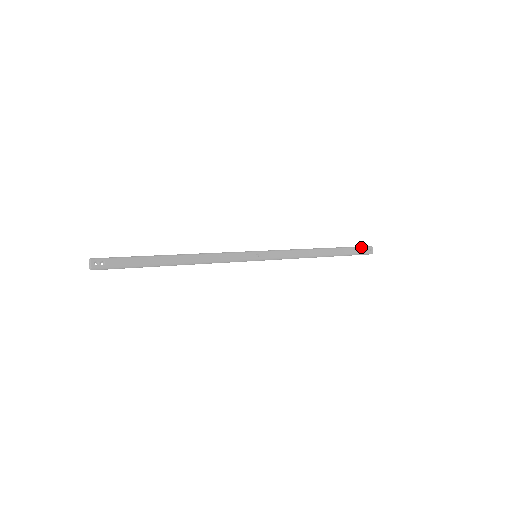
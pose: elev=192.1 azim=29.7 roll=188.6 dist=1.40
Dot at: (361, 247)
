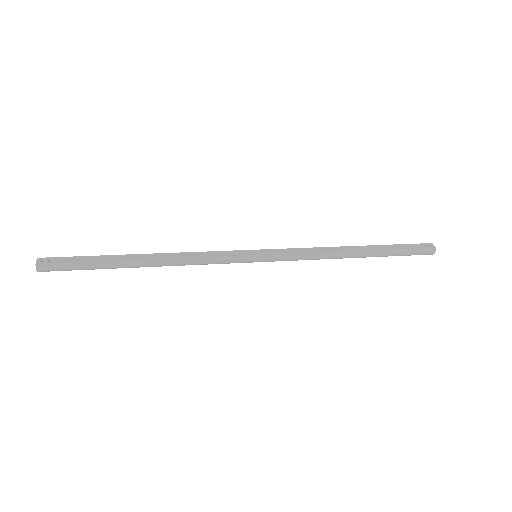
Dot at: (413, 244)
